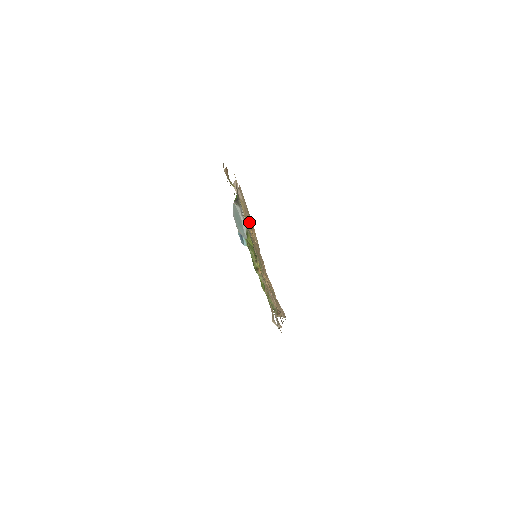
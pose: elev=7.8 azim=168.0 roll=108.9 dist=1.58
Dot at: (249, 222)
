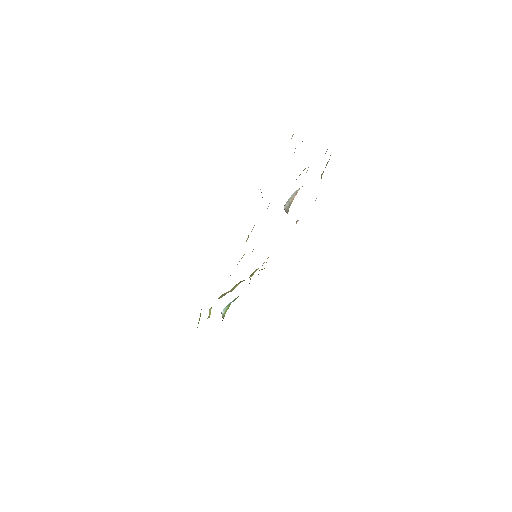
Dot at: occluded
